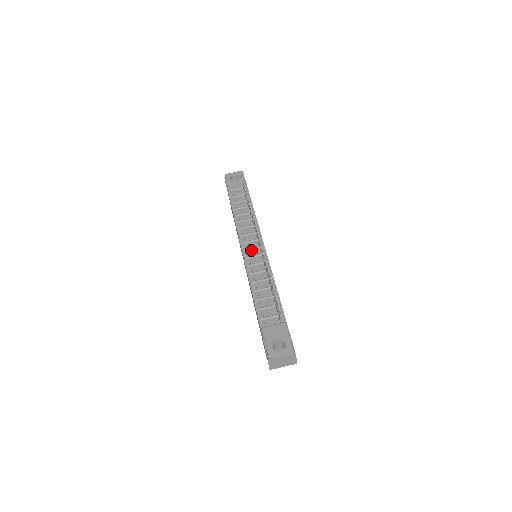
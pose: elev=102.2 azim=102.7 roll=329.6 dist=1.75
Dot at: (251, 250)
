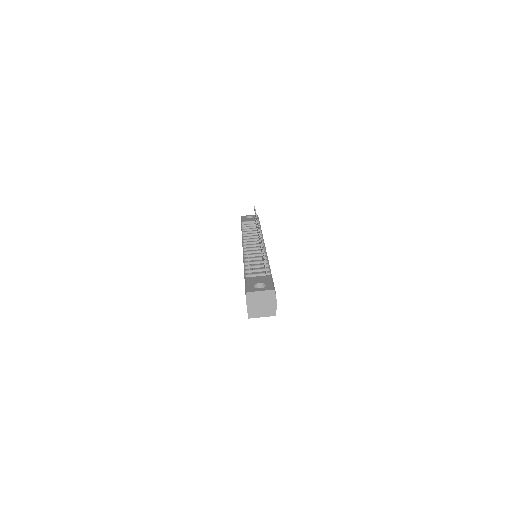
Dot at: (251, 246)
